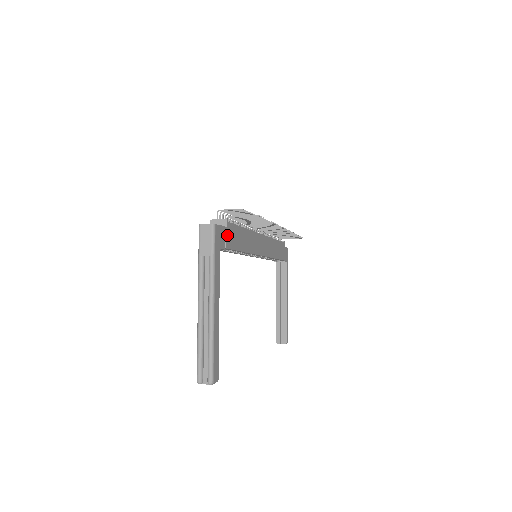
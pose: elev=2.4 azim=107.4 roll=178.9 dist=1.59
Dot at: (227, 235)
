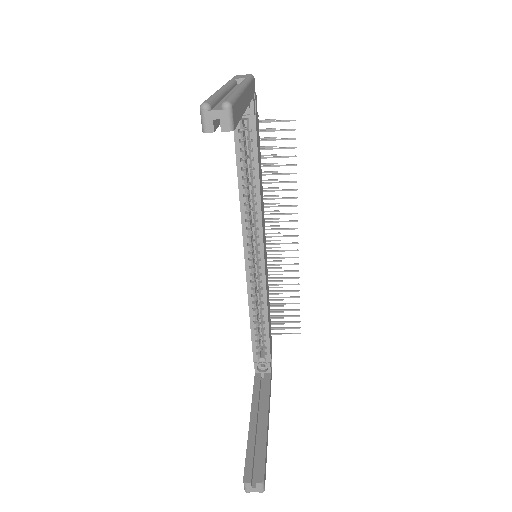
Dot at: (256, 117)
